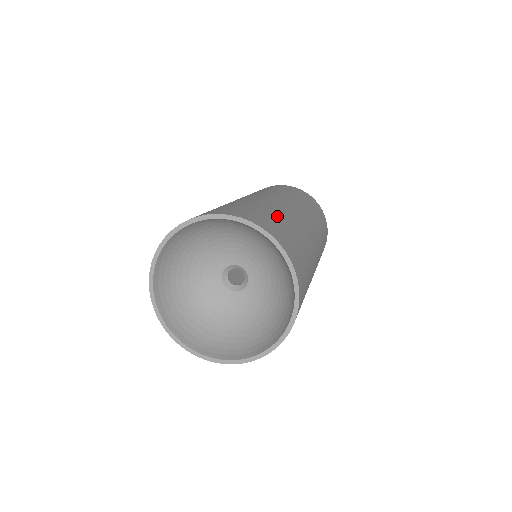
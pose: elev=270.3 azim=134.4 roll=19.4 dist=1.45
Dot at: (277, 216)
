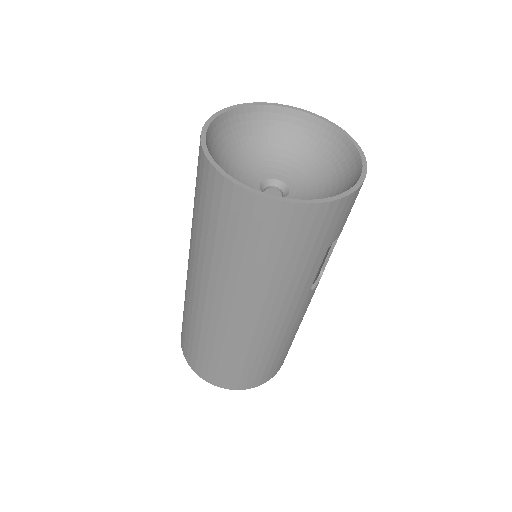
Dot at: occluded
